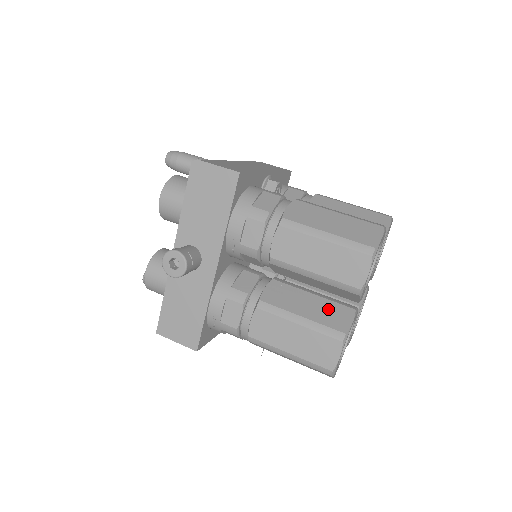
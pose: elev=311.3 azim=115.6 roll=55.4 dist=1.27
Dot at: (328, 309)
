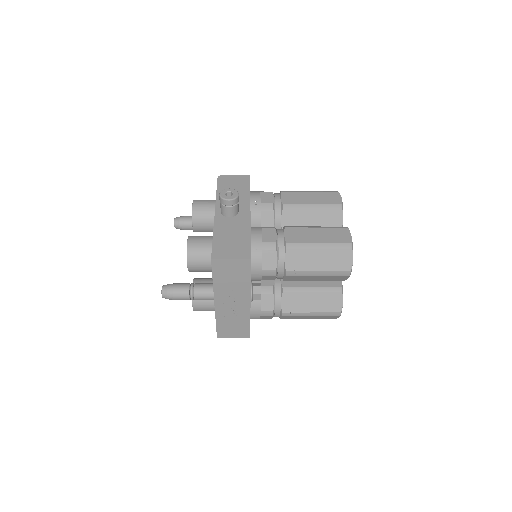
Dot at: occluded
